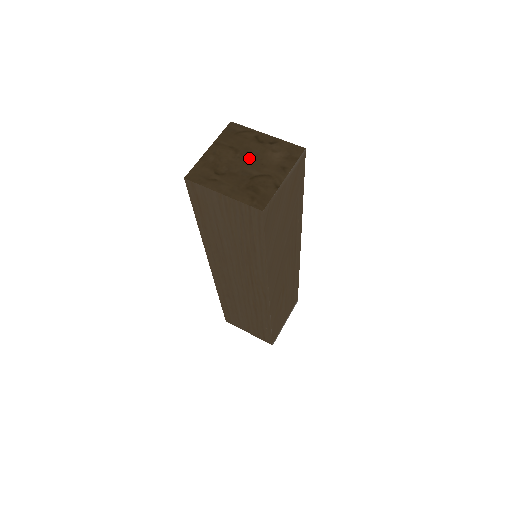
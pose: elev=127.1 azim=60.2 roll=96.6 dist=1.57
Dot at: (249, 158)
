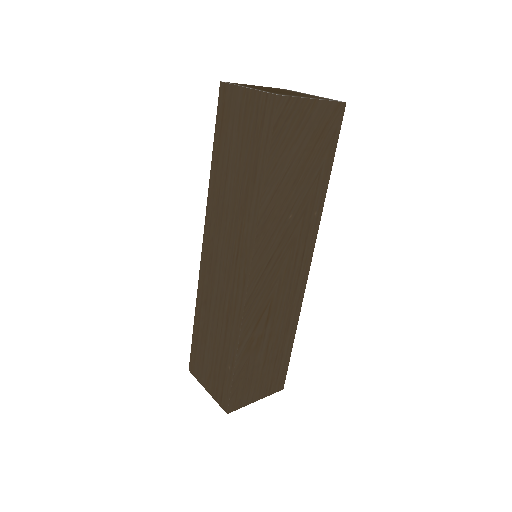
Dot at: (288, 92)
